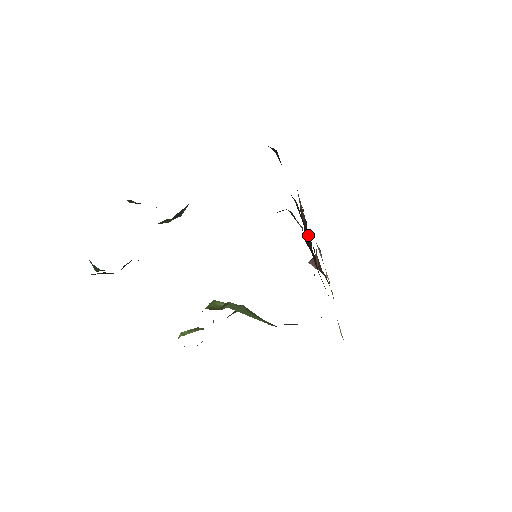
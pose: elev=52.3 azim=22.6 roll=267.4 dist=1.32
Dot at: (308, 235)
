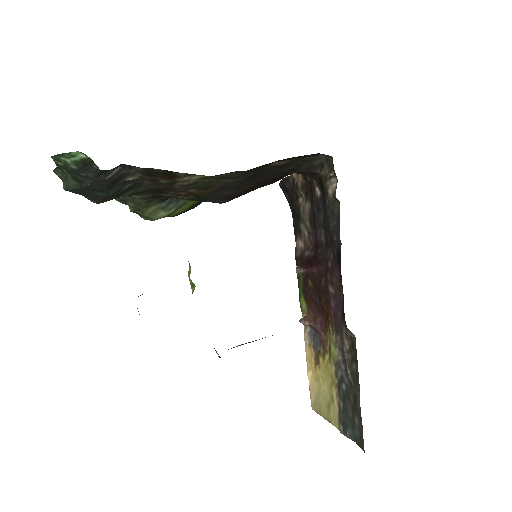
Dot at: (320, 246)
